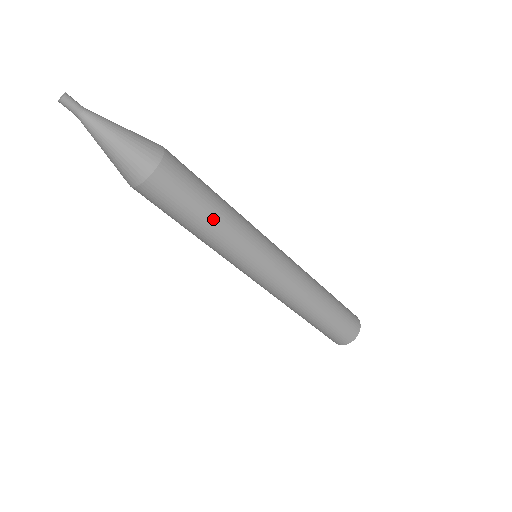
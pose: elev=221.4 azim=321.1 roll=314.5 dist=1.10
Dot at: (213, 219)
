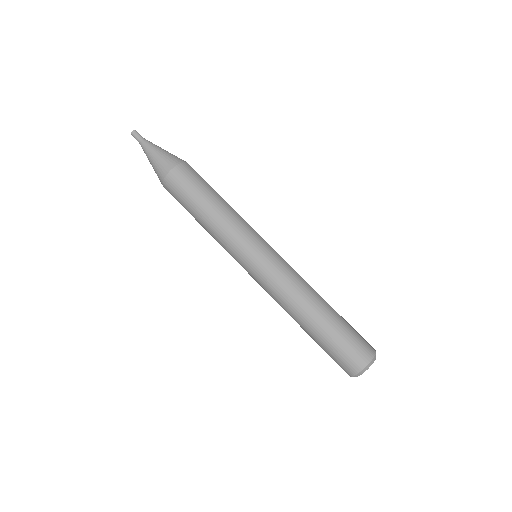
Dot at: (222, 200)
